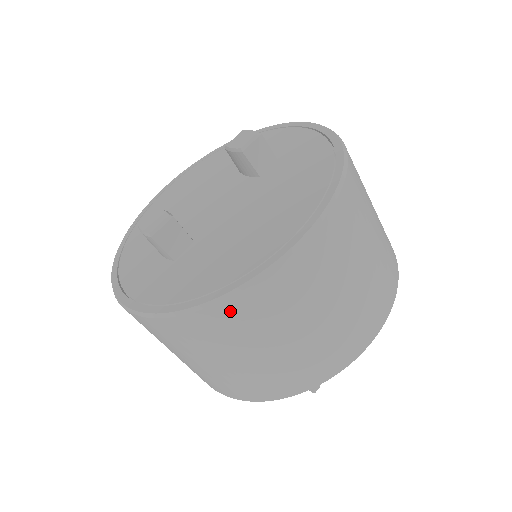
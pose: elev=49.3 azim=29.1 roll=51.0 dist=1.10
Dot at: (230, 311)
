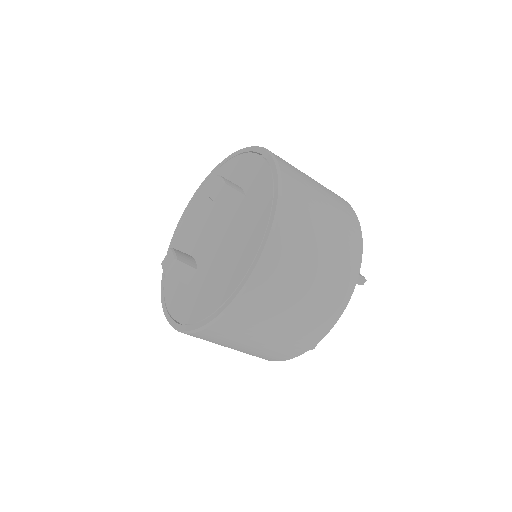
Dot at: (213, 332)
